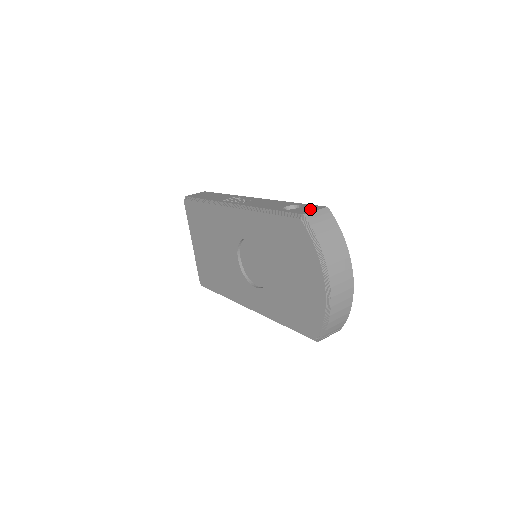
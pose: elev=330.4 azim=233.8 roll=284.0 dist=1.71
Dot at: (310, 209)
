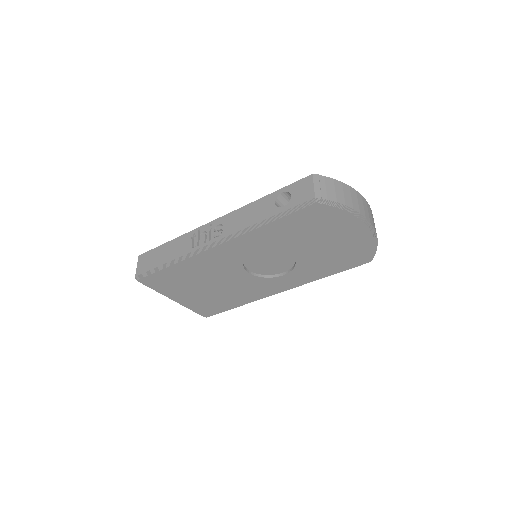
Dot at: (306, 188)
